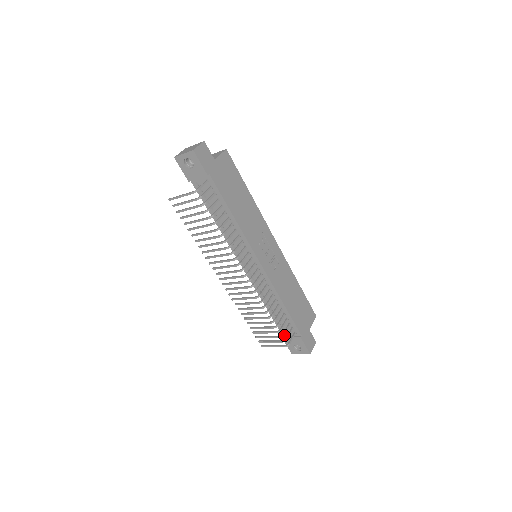
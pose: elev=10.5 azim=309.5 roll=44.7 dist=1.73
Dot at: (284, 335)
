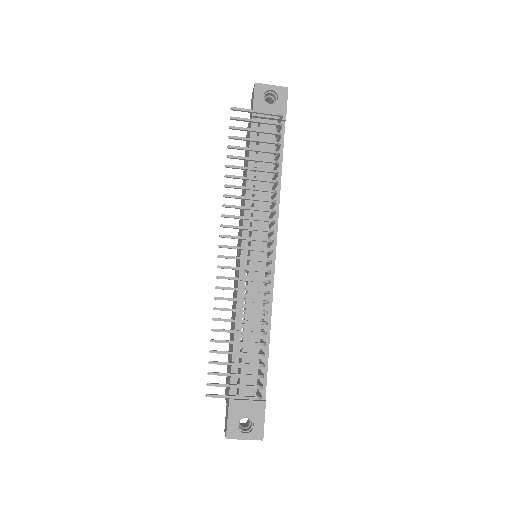
Dot at: occluded
